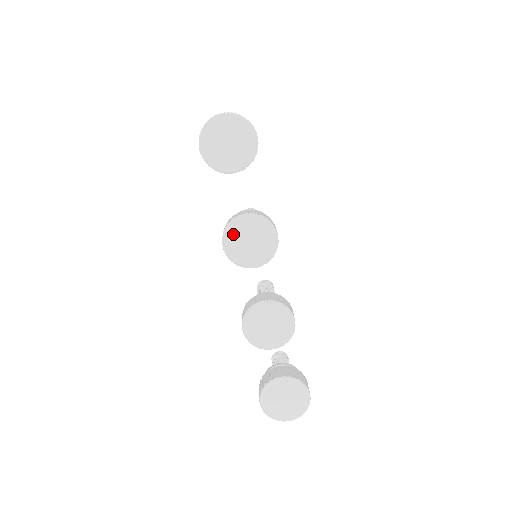
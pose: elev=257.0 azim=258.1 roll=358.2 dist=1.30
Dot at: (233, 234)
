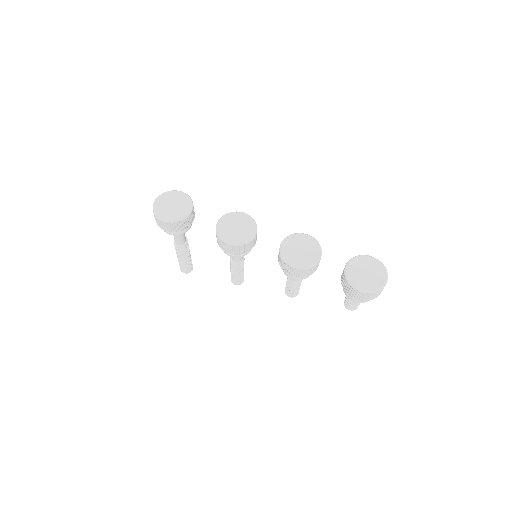
Dot at: (225, 234)
